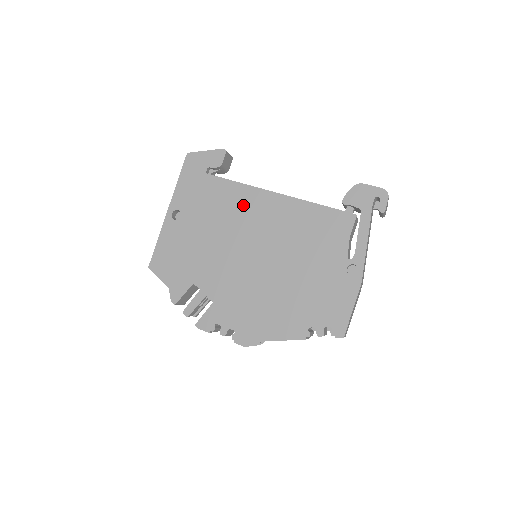
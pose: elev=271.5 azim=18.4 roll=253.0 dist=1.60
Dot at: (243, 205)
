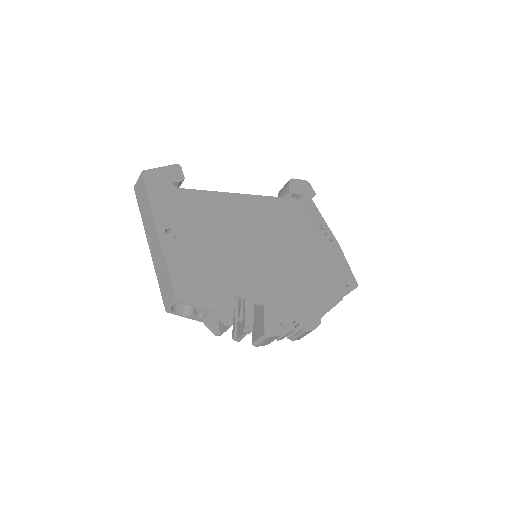
Dot at: (228, 209)
